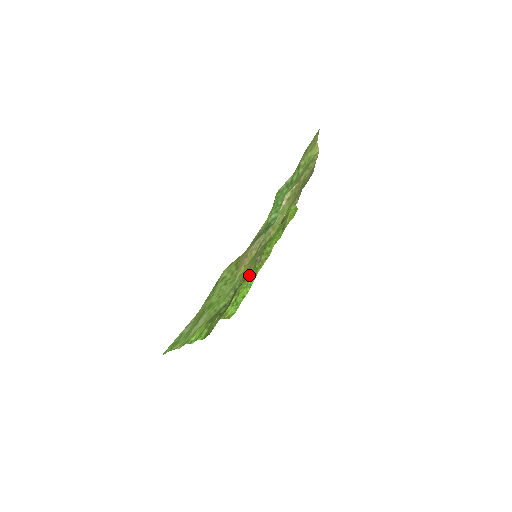
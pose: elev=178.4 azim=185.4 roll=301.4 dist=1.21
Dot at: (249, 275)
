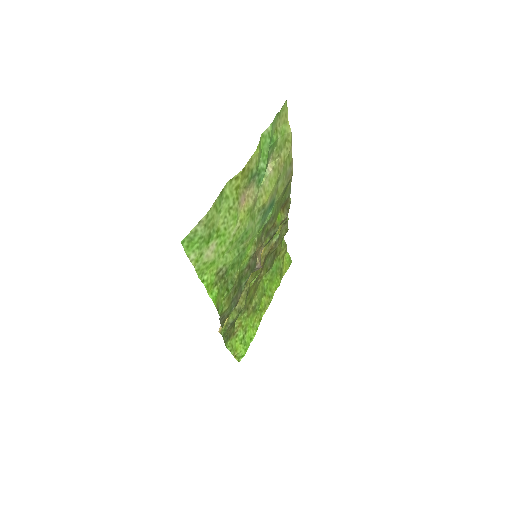
Dot at: (254, 313)
